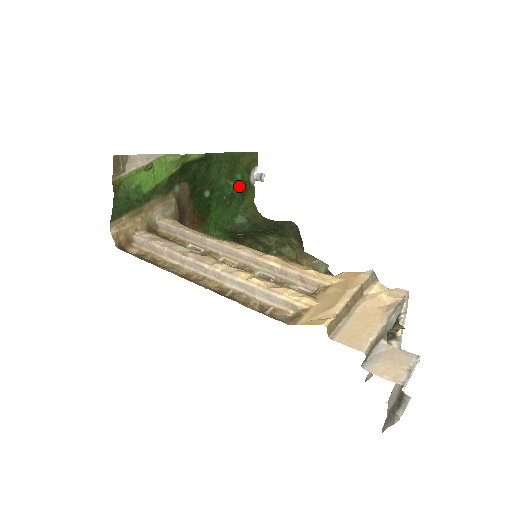
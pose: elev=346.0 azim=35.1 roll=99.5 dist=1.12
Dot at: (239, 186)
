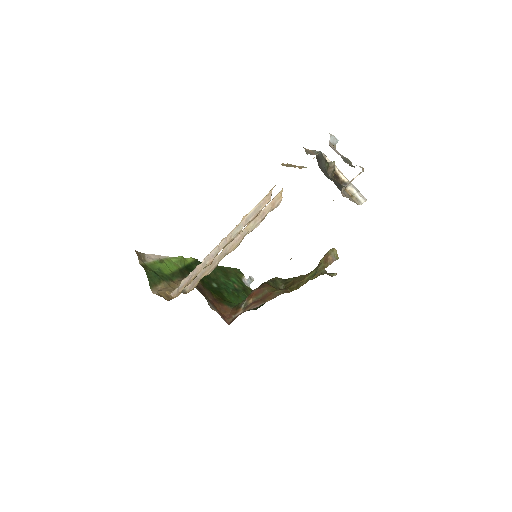
Dot at: (238, 286)
